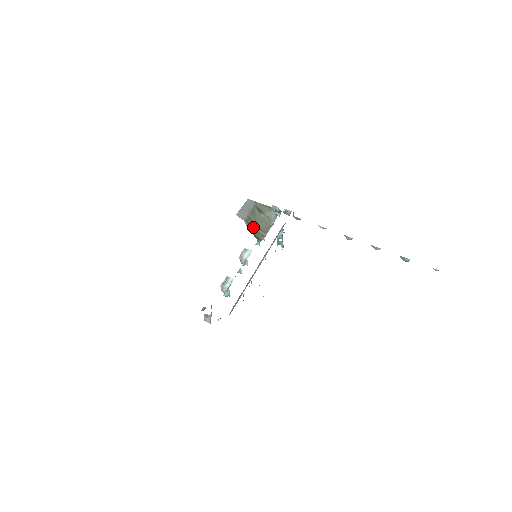
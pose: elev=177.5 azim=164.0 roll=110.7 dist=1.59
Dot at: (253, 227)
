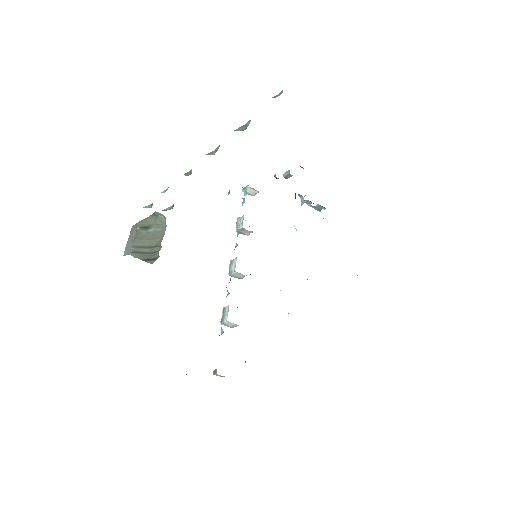
Dot at: (146, 252)
